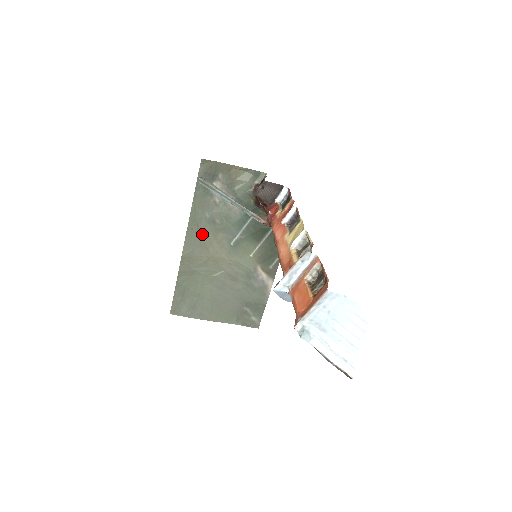
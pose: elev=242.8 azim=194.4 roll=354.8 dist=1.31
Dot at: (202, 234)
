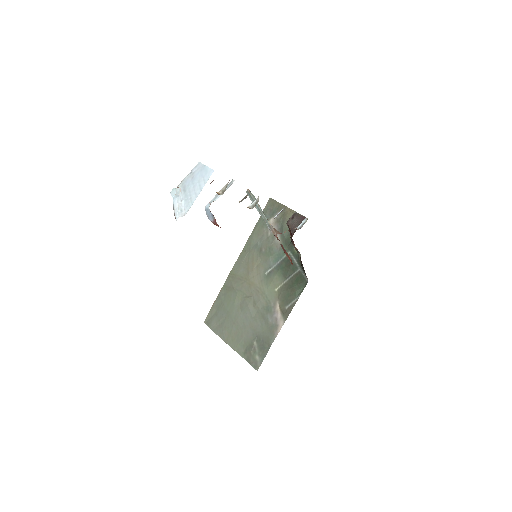
Dot at: (250, 258)
